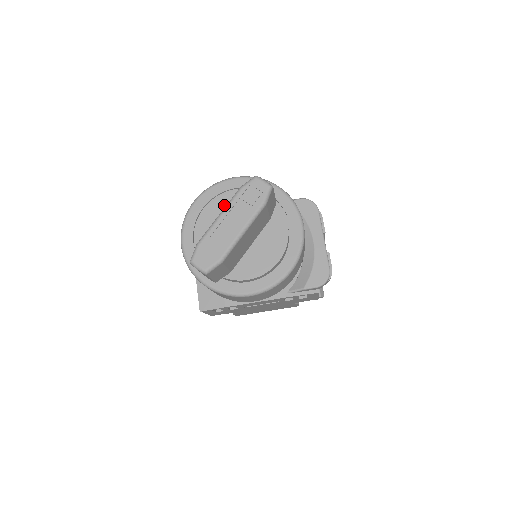
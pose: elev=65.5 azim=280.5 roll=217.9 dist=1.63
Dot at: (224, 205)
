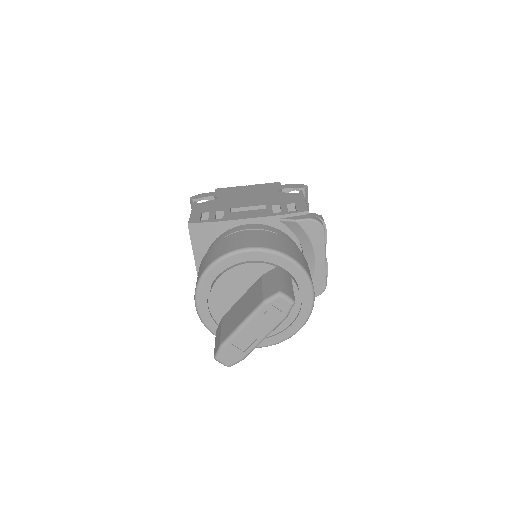
Dot at: (238, 276)
